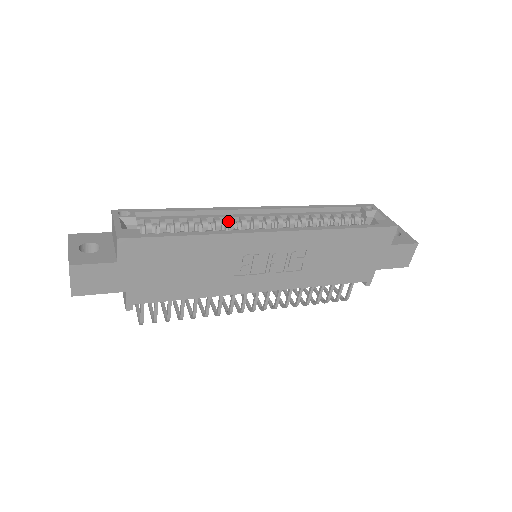
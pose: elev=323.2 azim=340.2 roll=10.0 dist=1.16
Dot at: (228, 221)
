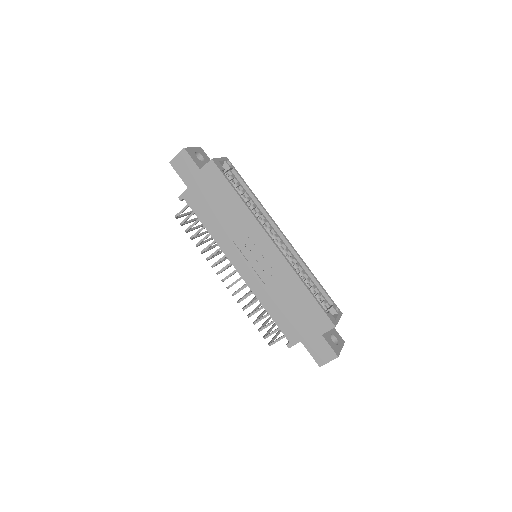
Dot at: (263, 220)
